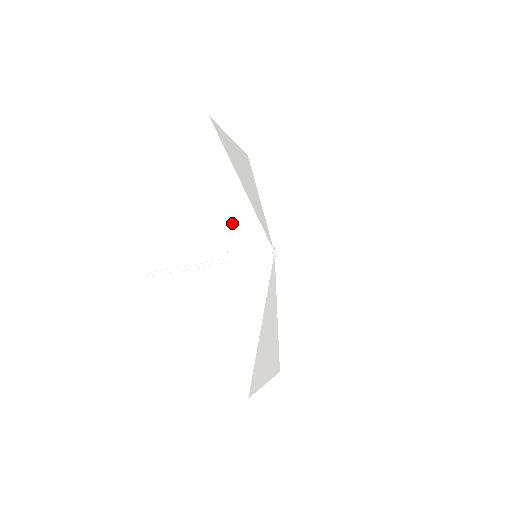
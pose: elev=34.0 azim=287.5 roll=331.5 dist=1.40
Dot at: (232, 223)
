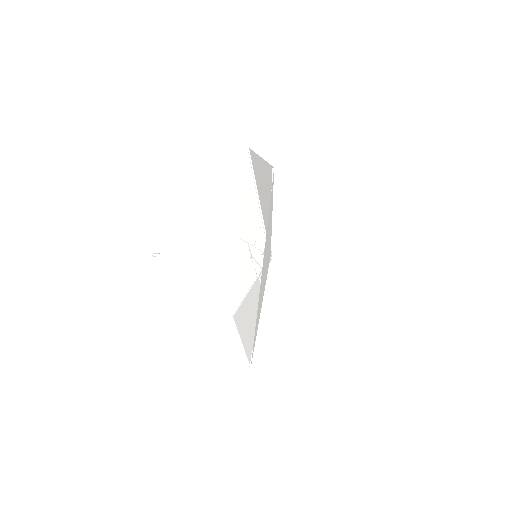
Dot at: (265, 252)
